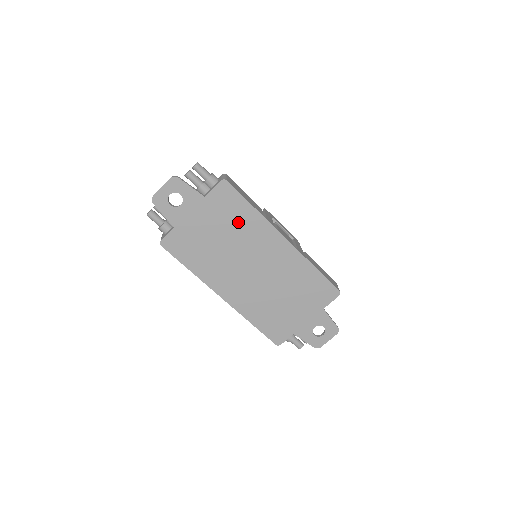
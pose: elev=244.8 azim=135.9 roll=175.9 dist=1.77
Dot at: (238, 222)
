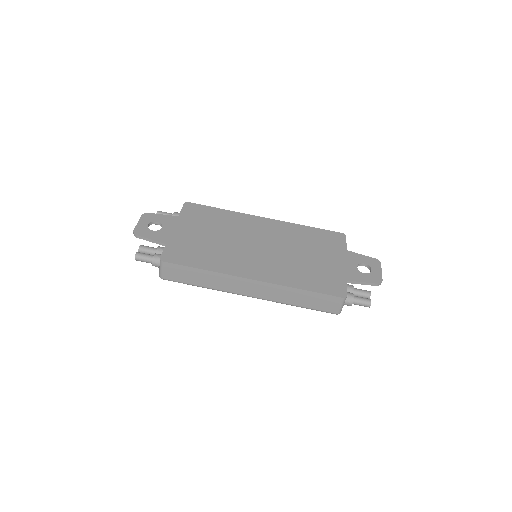
Dot at: (218, 222)
